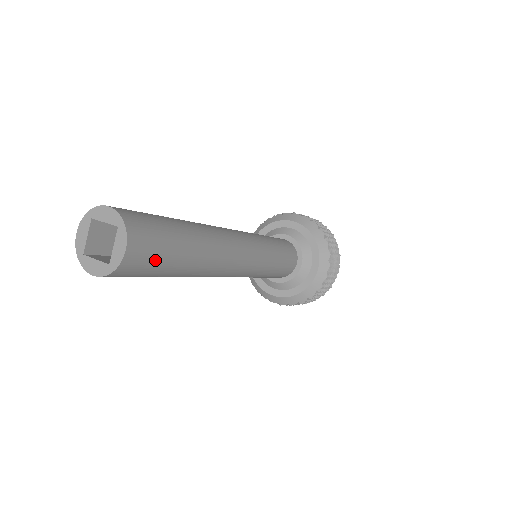
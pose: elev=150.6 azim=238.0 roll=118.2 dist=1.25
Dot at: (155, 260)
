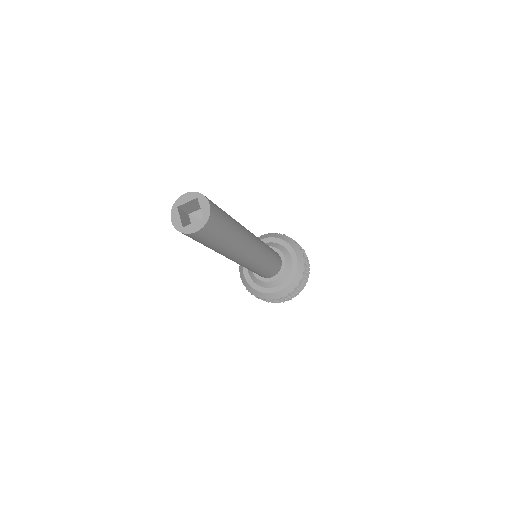
Dot at: (203, 240)
